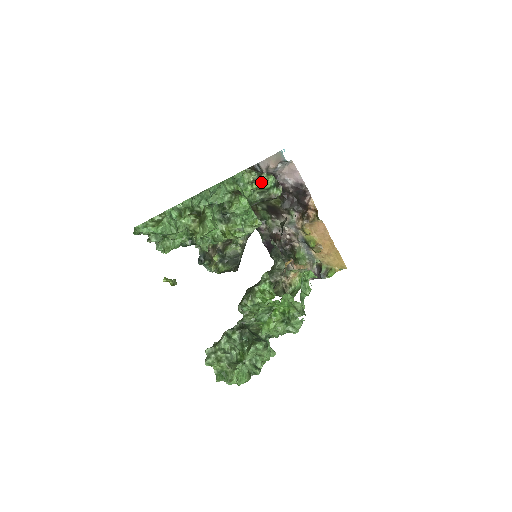
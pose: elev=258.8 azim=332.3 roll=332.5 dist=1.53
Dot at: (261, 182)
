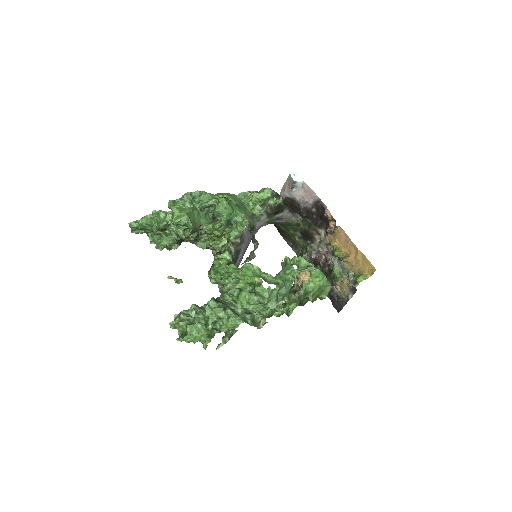
Dot at: (257, 194)
